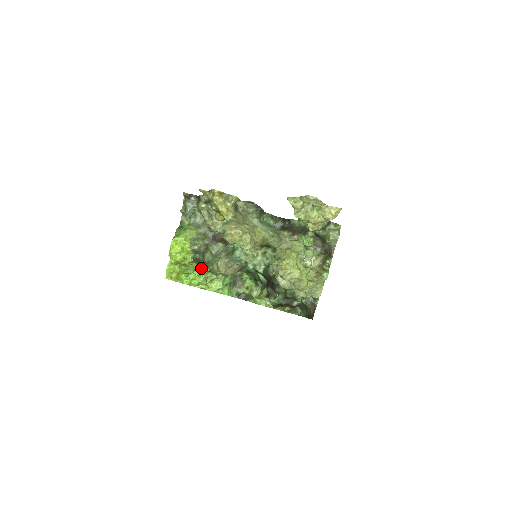
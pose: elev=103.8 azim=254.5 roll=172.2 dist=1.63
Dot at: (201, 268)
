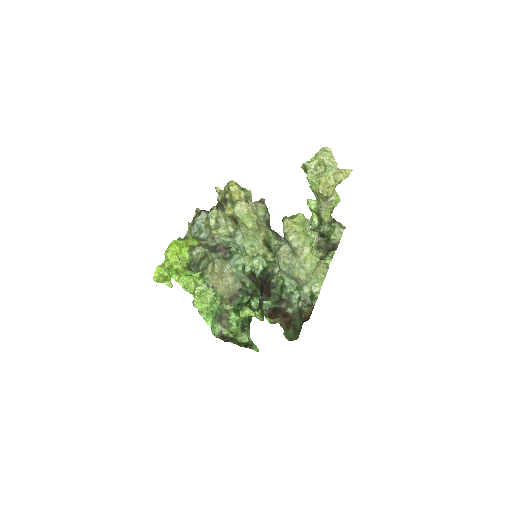
Dot at: occluded
